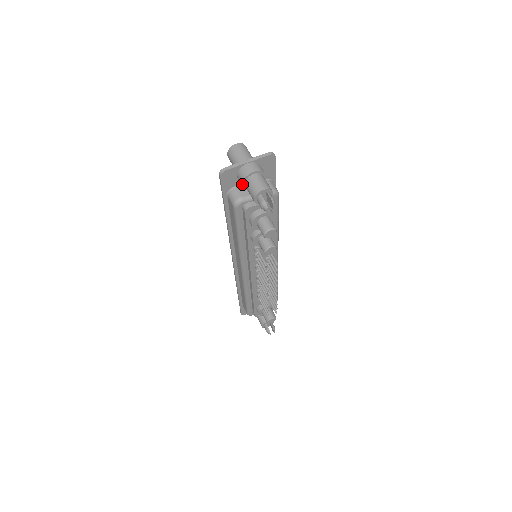
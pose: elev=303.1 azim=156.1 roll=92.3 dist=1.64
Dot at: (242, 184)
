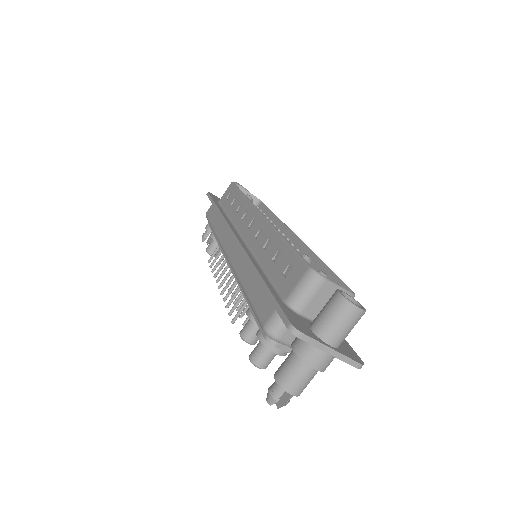
Dot at: (293, 350)
